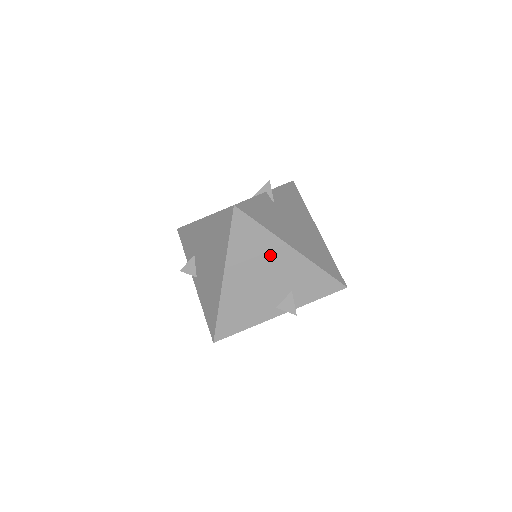
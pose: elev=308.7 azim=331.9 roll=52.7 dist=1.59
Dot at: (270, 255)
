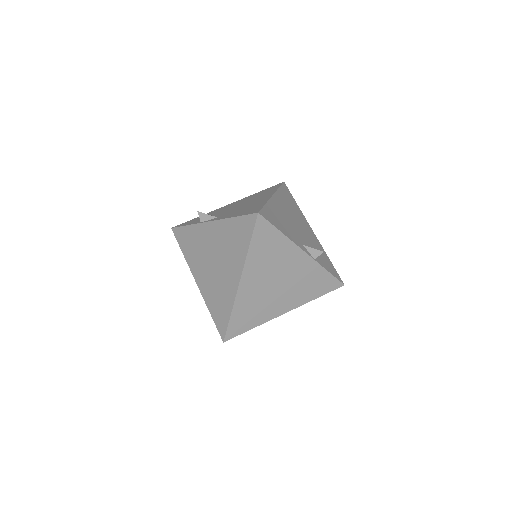
Dot at: (300, 218)
